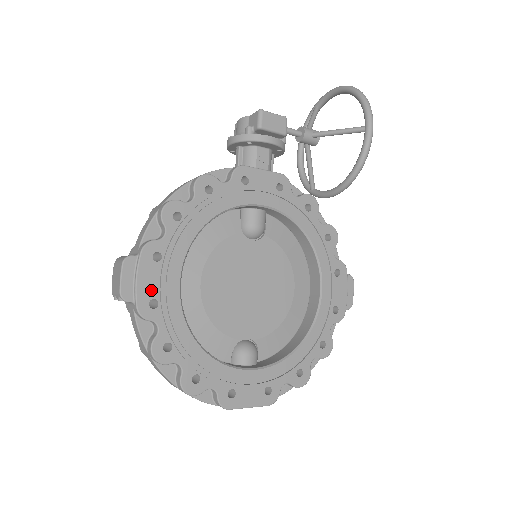
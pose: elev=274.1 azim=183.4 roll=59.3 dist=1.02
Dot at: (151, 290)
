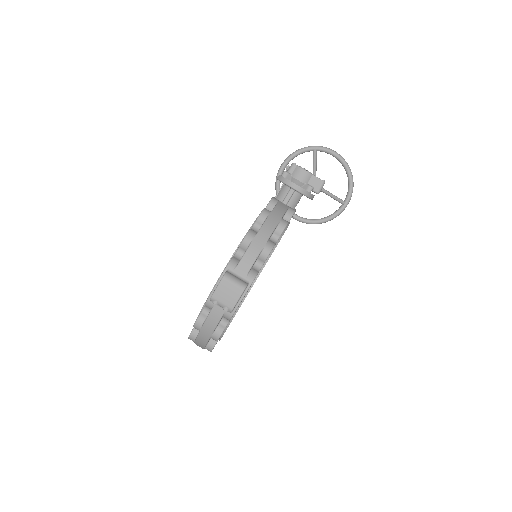
Dot at: (241, 303)
